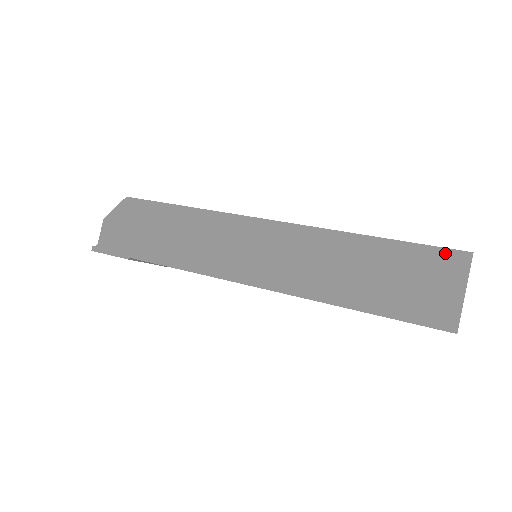
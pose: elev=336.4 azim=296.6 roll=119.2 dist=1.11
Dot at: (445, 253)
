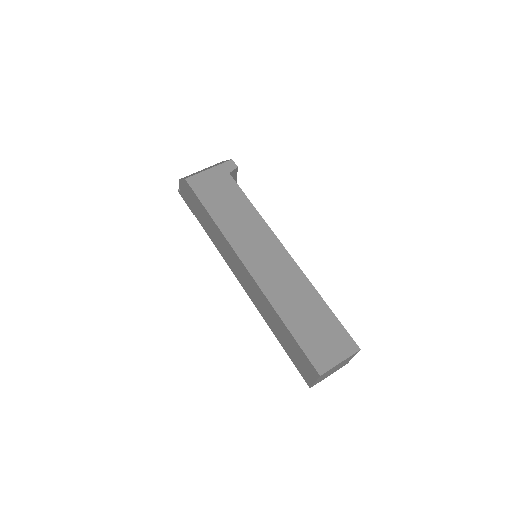
Dot at: (310, 363)
